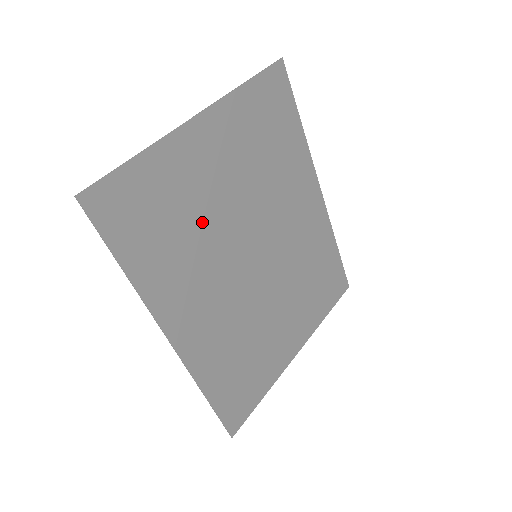
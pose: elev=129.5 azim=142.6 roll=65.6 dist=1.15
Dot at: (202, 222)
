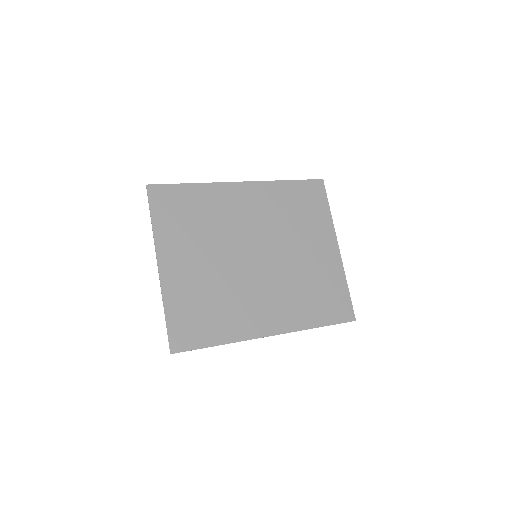
Dot at: (217, 287)
